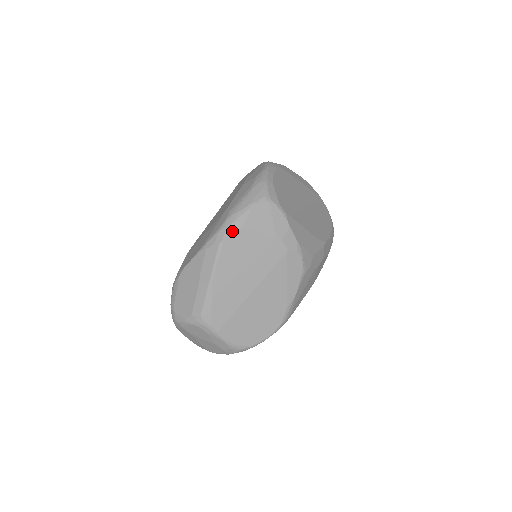
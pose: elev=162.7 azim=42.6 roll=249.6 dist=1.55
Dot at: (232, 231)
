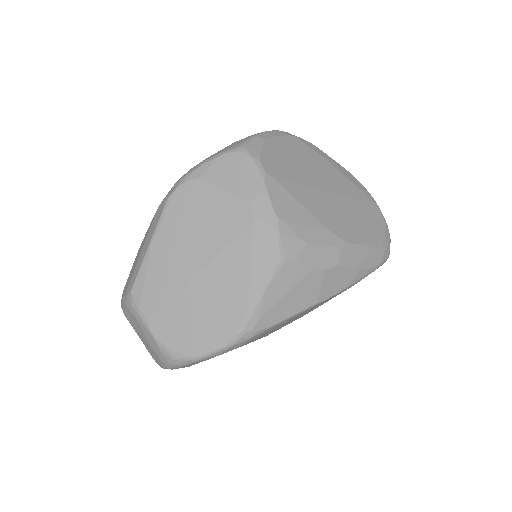
Dot at: (185, 182)
